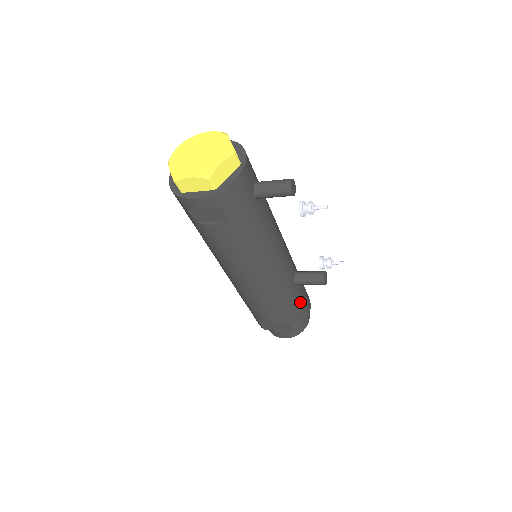
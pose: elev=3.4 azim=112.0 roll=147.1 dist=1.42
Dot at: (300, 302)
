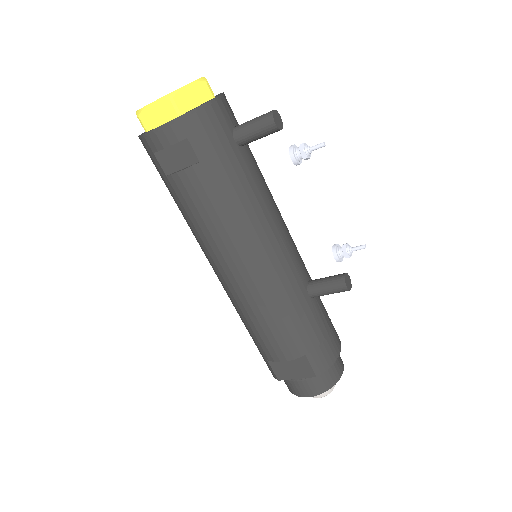
Dot at: (321, 328)
